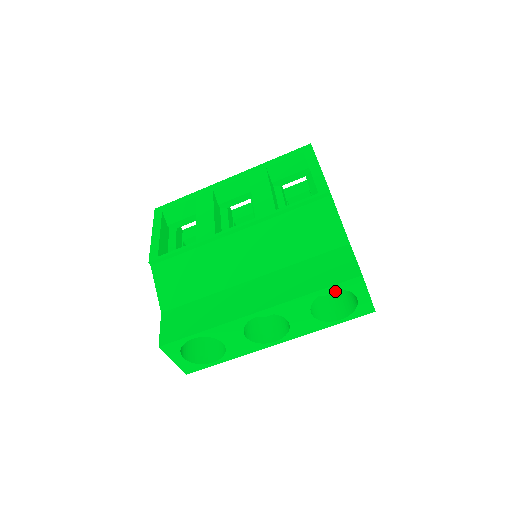
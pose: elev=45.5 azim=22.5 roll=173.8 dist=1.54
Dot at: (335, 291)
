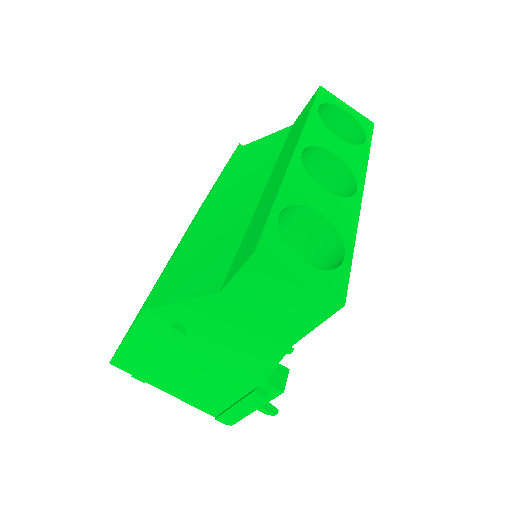
Dot at: occluded
